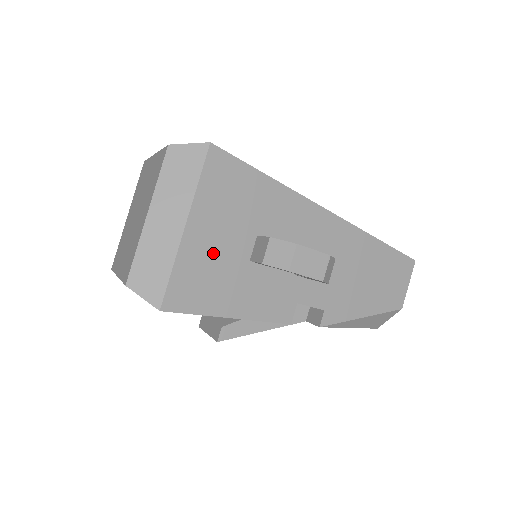
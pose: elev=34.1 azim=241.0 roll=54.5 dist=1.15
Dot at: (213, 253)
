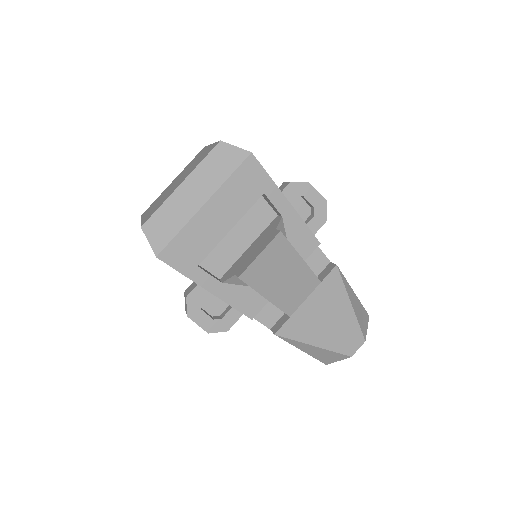
Dot at: occluded
